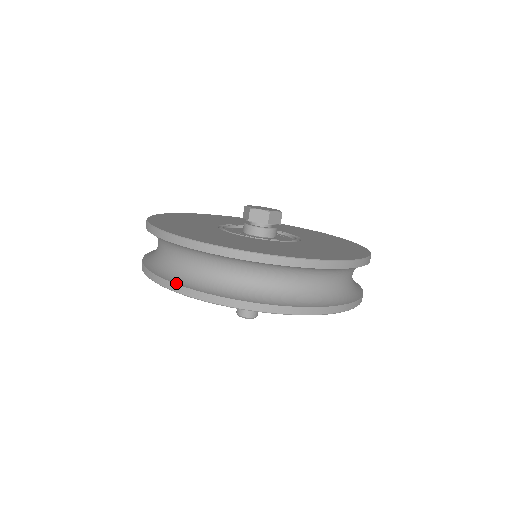
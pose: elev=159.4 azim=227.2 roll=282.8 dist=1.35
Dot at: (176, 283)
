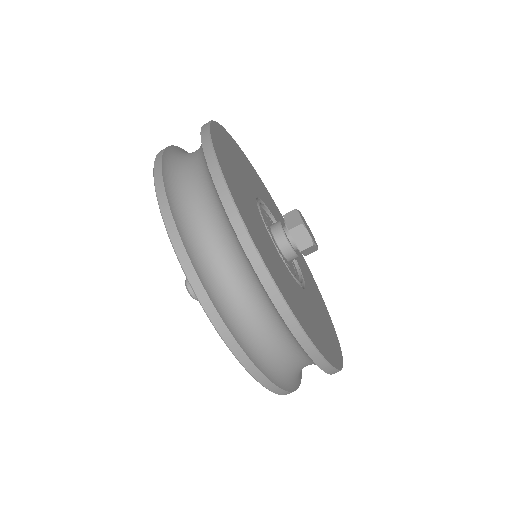
Dot at: (188, 252)
